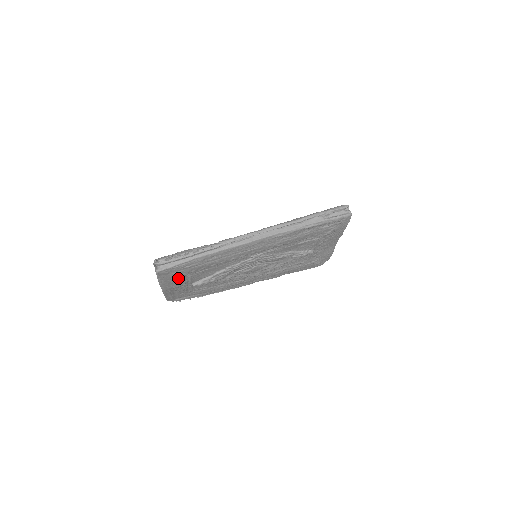
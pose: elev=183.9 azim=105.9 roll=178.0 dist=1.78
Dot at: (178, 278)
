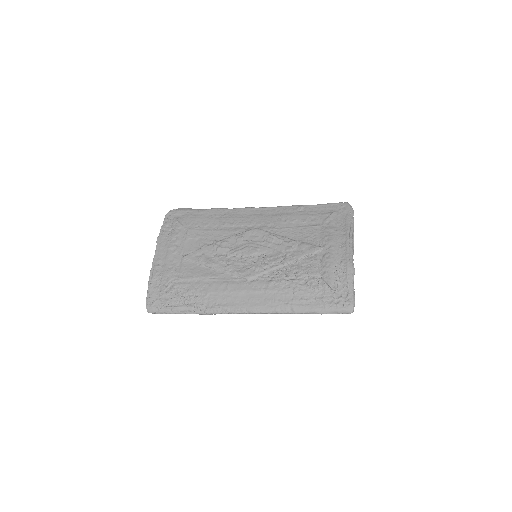
Dot at: occluded
